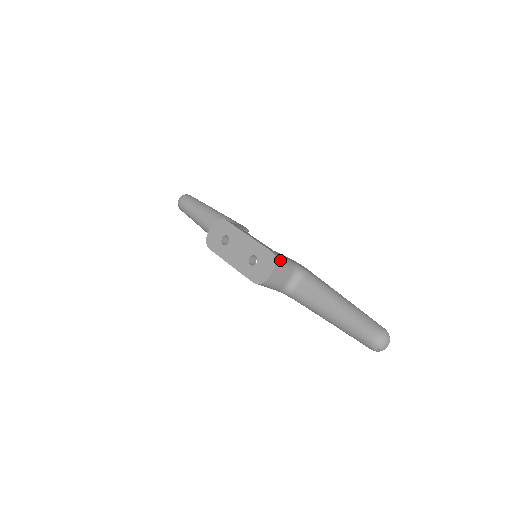
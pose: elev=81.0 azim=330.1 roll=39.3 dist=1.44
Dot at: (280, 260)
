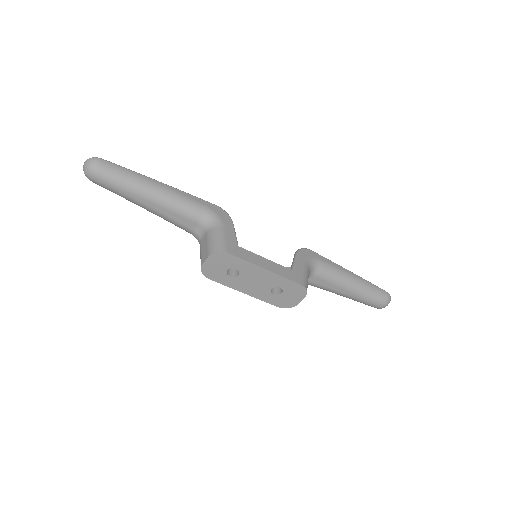
Dot at: (307, 284)
